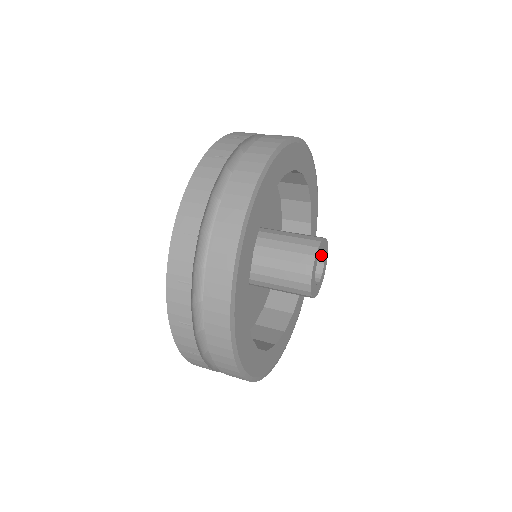
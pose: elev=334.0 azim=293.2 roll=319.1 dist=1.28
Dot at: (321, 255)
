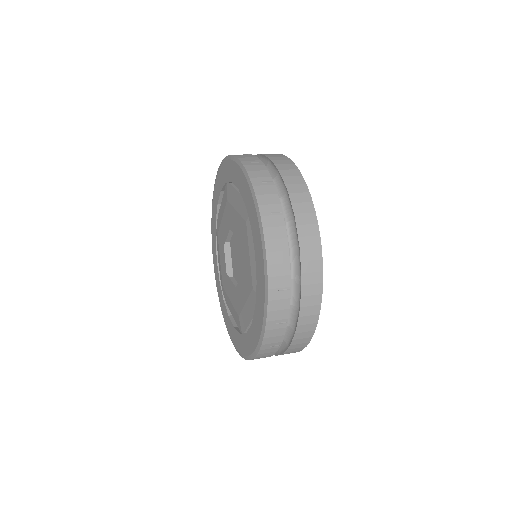
Dot at: occluded
